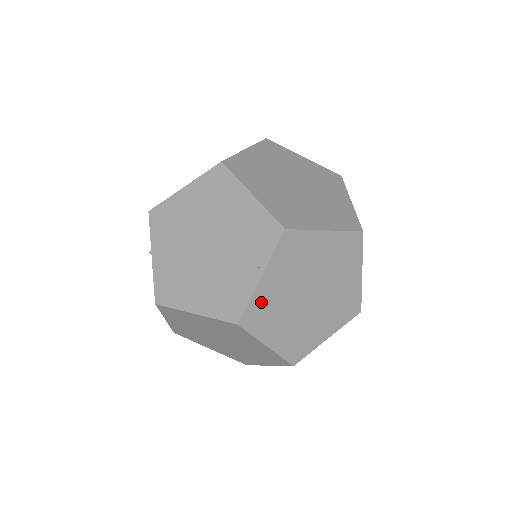
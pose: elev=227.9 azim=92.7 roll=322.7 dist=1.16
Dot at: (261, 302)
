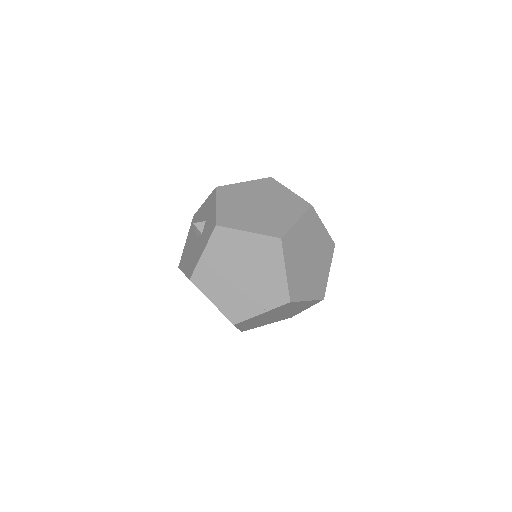
Dot at: (252, 319)
